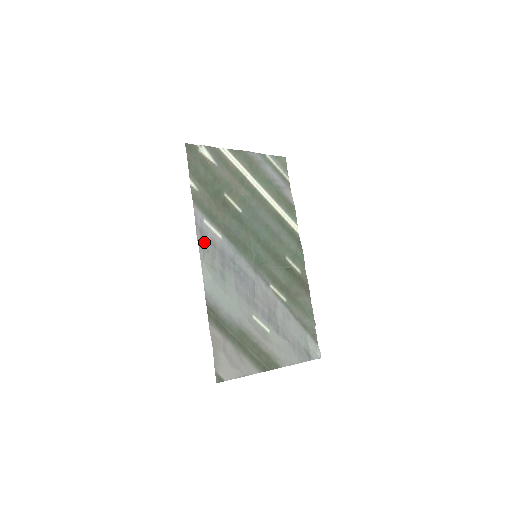
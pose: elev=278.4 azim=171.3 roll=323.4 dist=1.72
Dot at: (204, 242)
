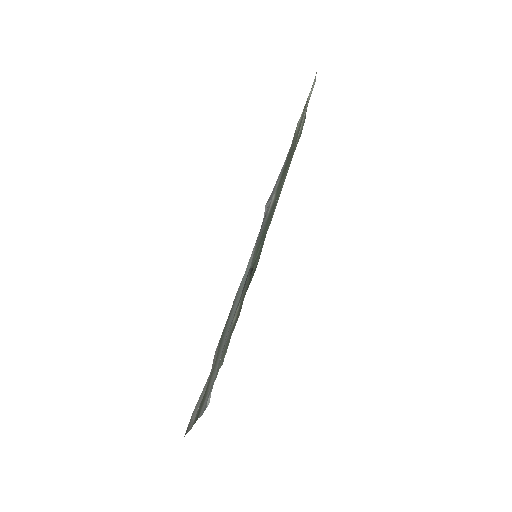
Dot at: (266, 207)
